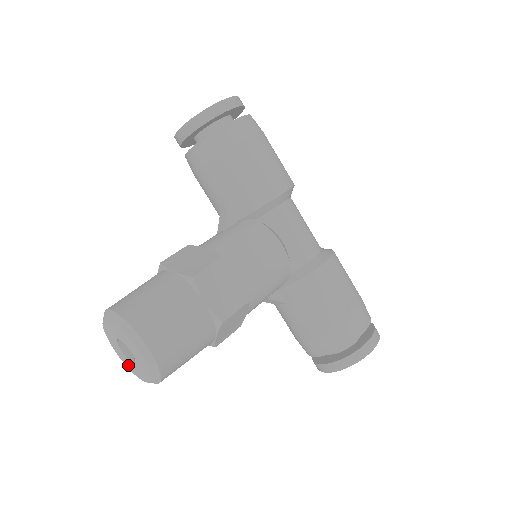
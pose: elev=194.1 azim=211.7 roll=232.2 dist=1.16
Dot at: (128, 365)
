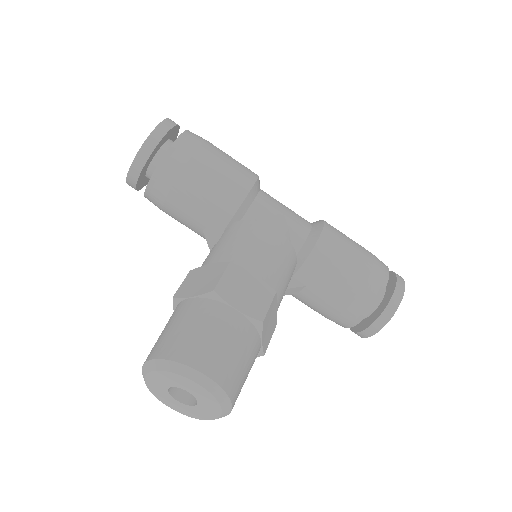
Dot at: (189, 413)
